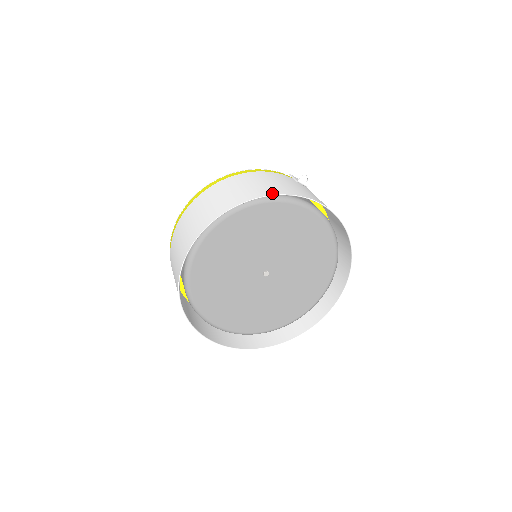
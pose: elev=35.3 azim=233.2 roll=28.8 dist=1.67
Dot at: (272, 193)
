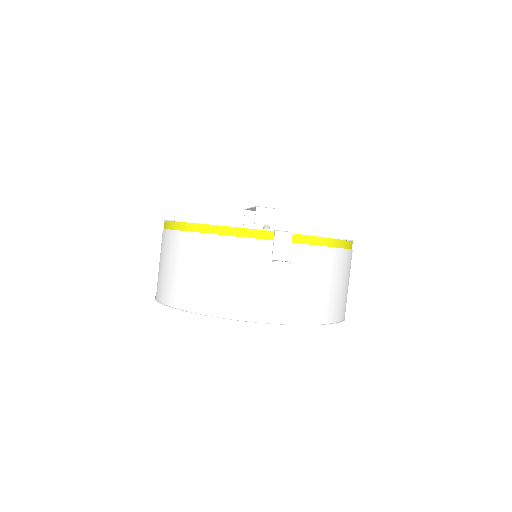
Dot at: (210, 310)
